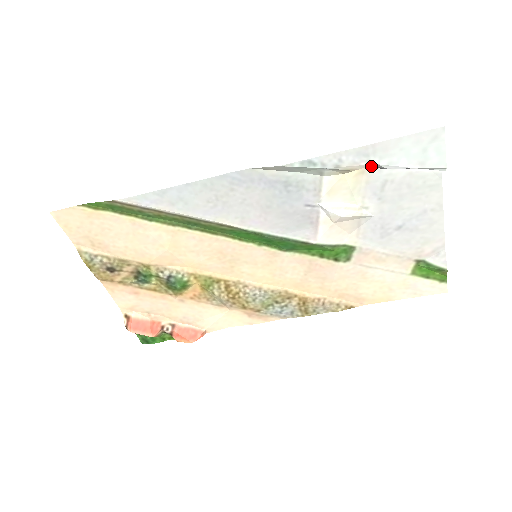
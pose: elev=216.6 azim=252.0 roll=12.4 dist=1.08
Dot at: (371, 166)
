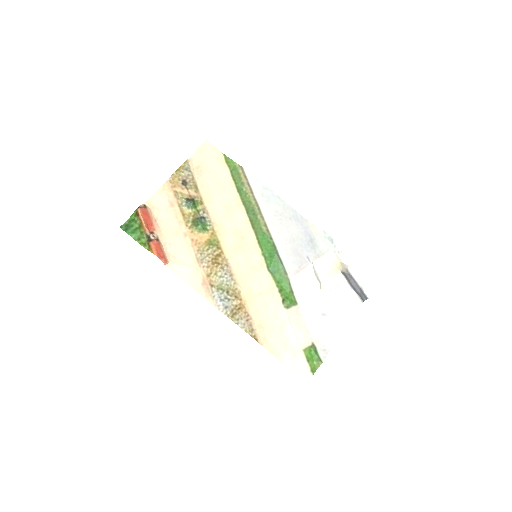
Dot at: (345, 270)
